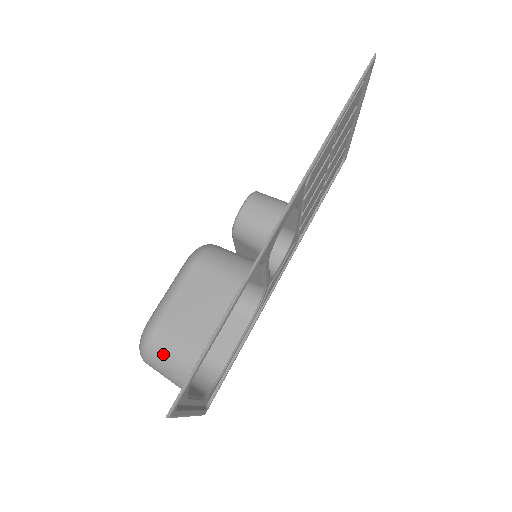
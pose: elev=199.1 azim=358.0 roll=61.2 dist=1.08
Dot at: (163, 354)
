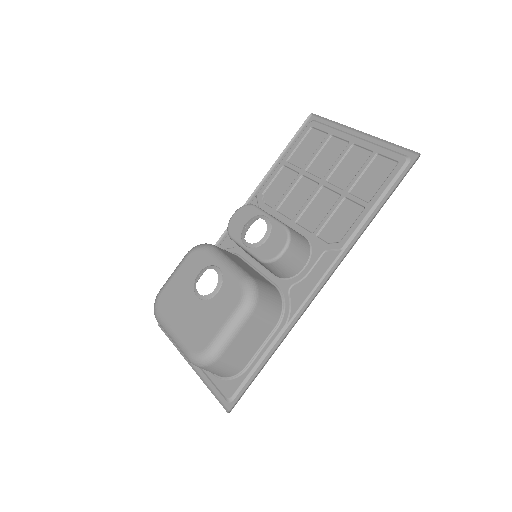
Dot at: (218, 369)
